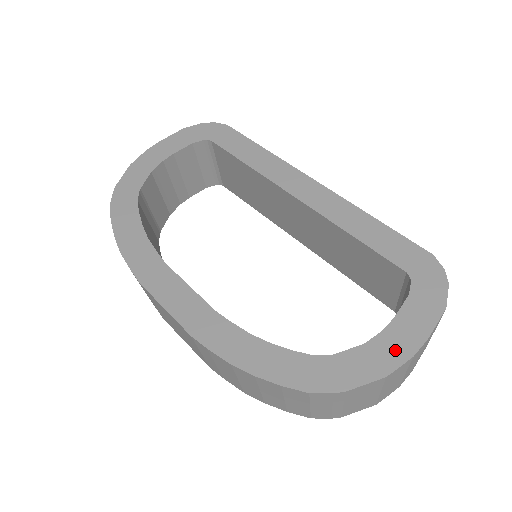
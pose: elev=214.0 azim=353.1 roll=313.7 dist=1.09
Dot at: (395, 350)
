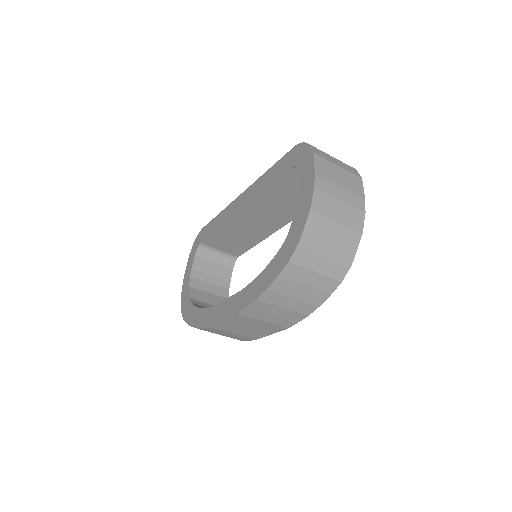
Dot at: (306, 196)
